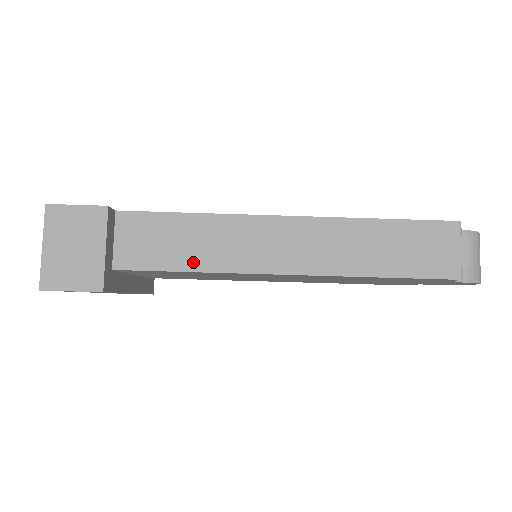
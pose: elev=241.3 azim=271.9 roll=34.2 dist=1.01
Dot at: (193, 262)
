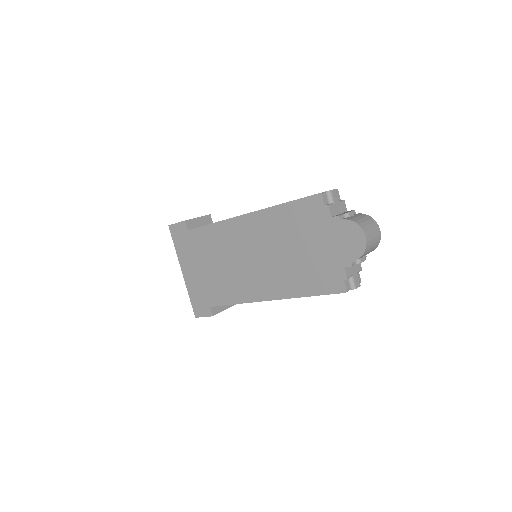
Dot at: occluded
